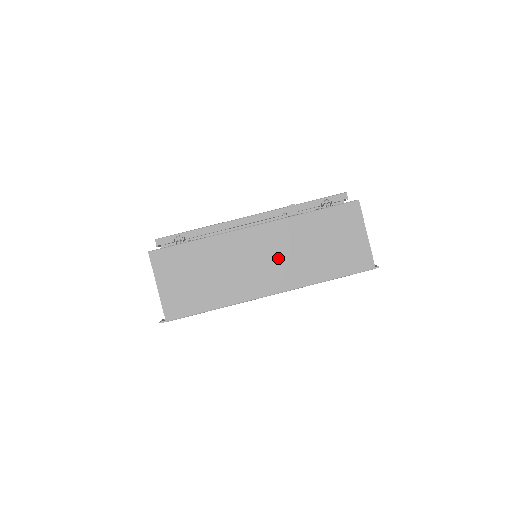
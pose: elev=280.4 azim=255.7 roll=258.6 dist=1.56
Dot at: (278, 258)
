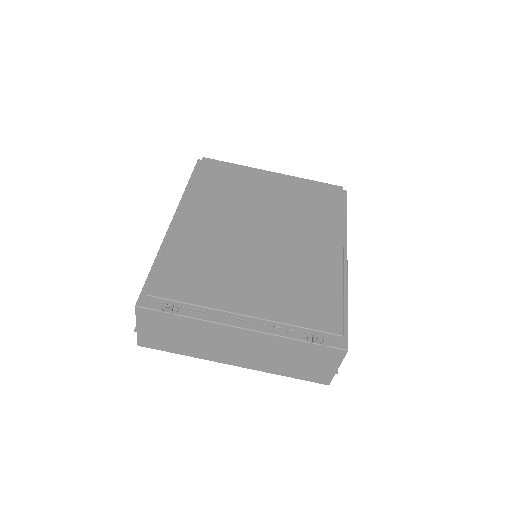
Dot at: (251, 352)
